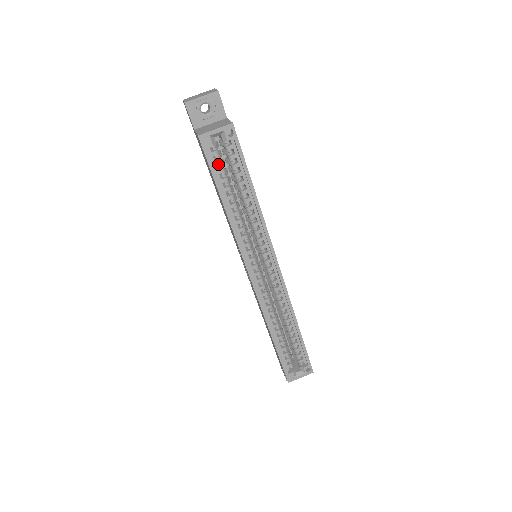
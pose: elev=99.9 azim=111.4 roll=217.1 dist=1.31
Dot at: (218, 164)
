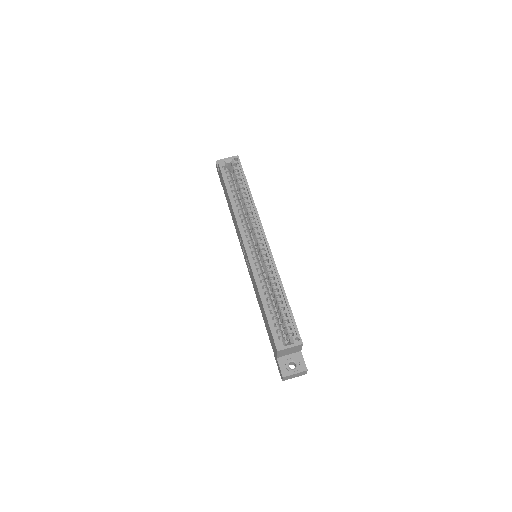
Dot at: occluded
